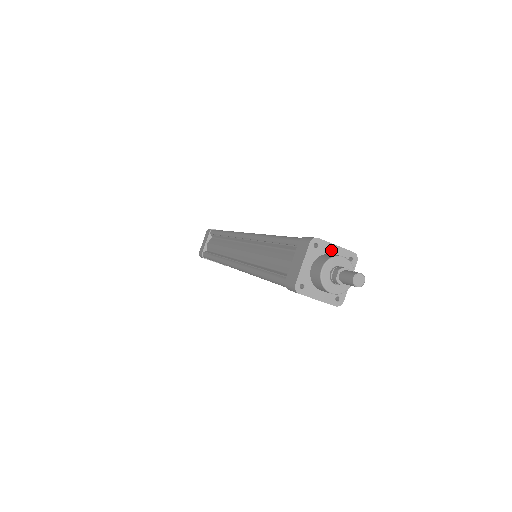
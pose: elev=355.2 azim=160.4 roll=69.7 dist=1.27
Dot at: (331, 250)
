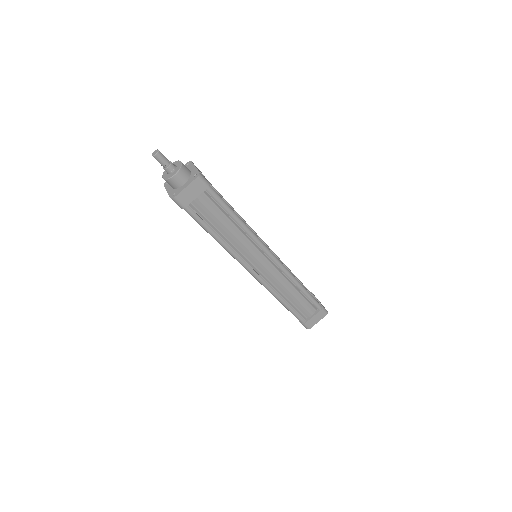
Dot at: occluded
